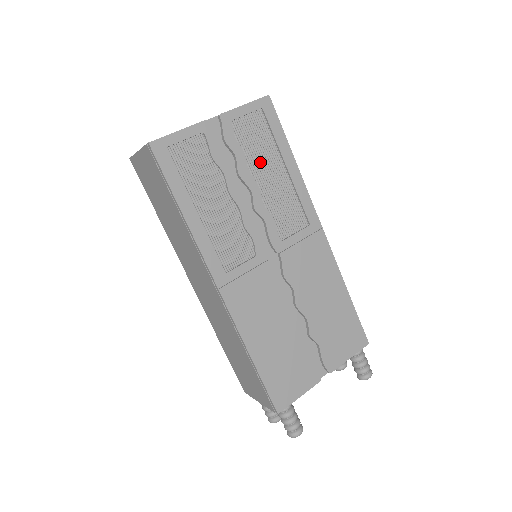
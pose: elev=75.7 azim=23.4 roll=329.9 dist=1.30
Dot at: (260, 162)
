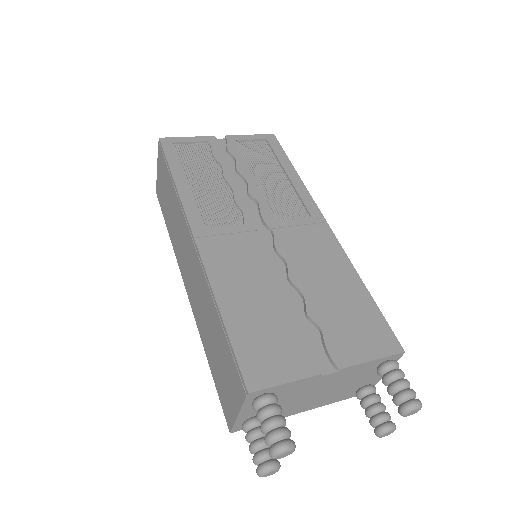
Dot at: (260, 168)
